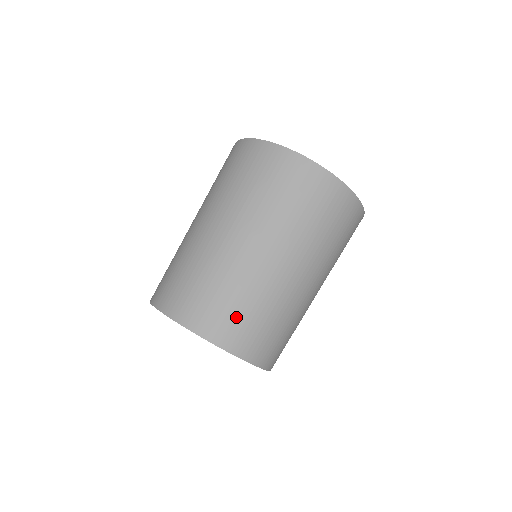
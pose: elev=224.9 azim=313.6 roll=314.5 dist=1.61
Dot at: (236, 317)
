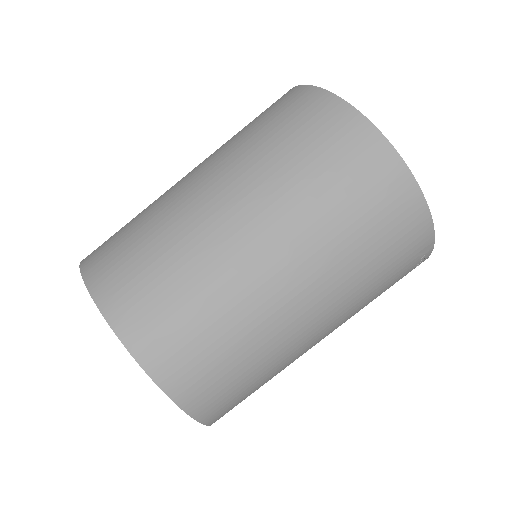
Dot at: (148, 284)
